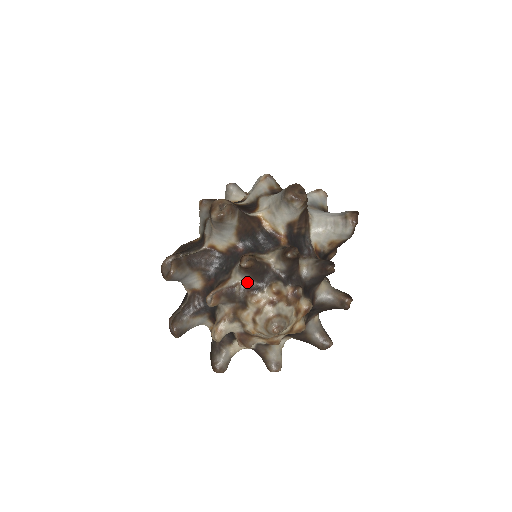
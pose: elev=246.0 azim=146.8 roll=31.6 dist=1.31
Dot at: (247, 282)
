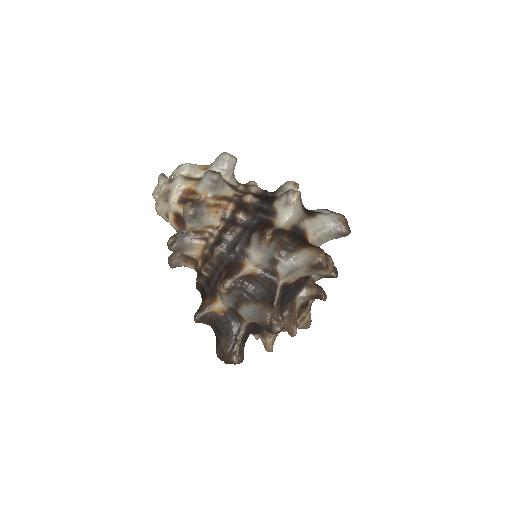
Dot at: (304, 302)
